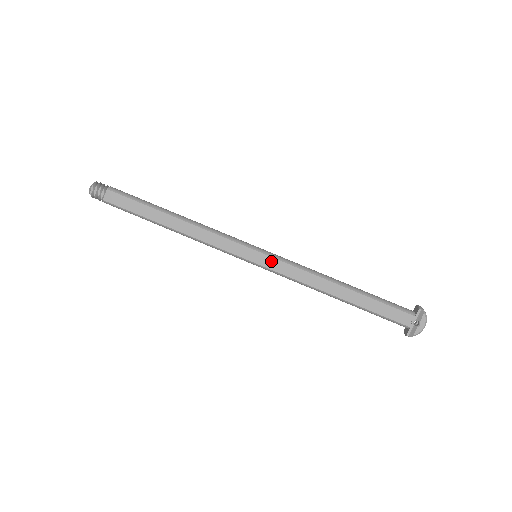
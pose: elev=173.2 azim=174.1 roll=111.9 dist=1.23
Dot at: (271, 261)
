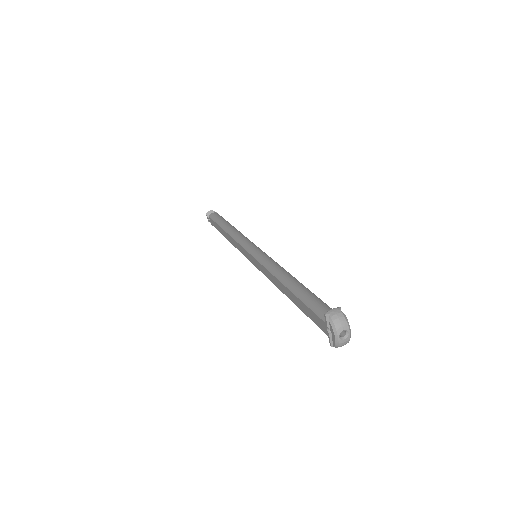
Dot at: (255, 261)
